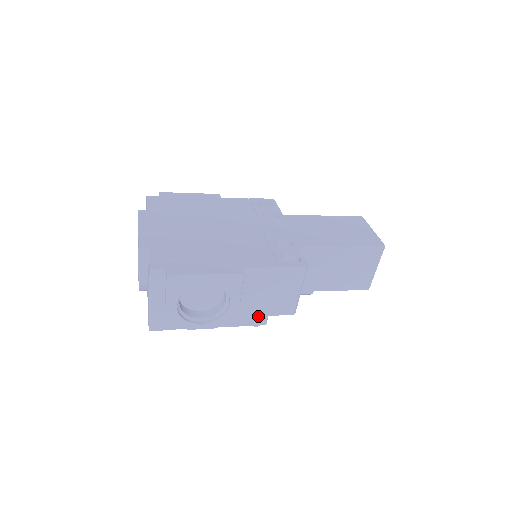
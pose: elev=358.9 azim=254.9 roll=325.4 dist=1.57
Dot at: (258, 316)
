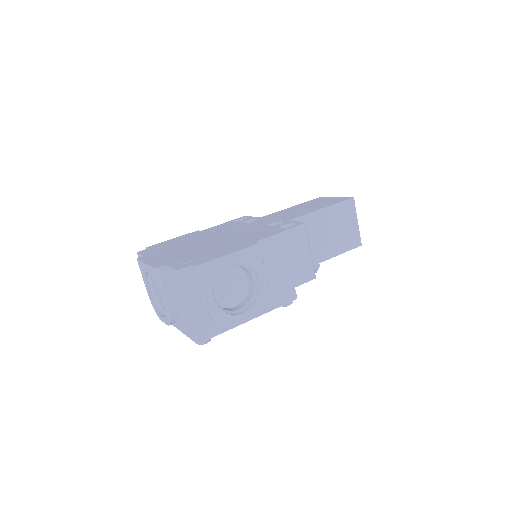
Dot at: (287, 291)
